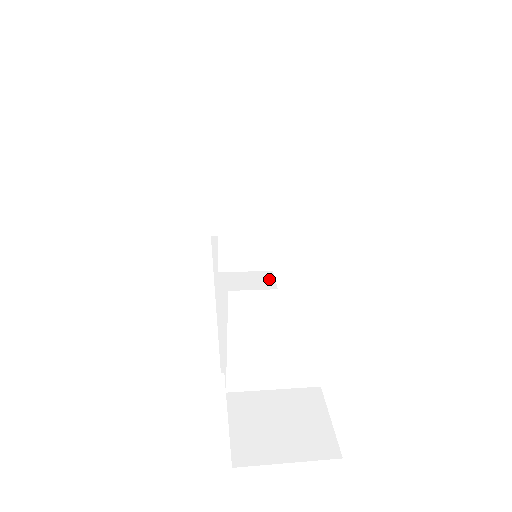
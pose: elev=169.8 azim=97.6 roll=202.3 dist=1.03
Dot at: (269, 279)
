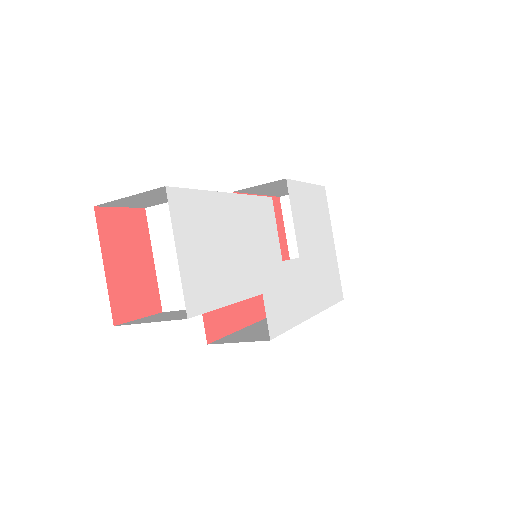
Dot at: occluded
